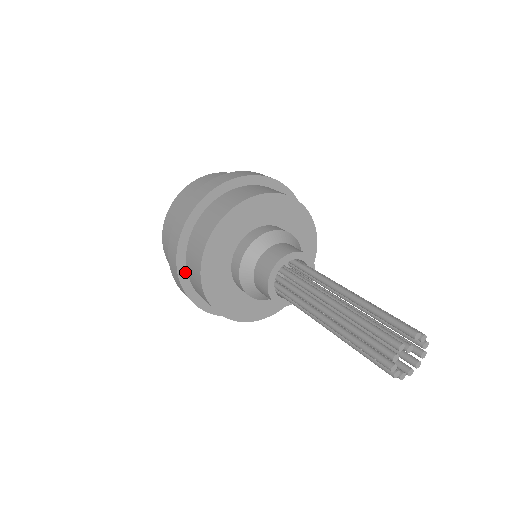
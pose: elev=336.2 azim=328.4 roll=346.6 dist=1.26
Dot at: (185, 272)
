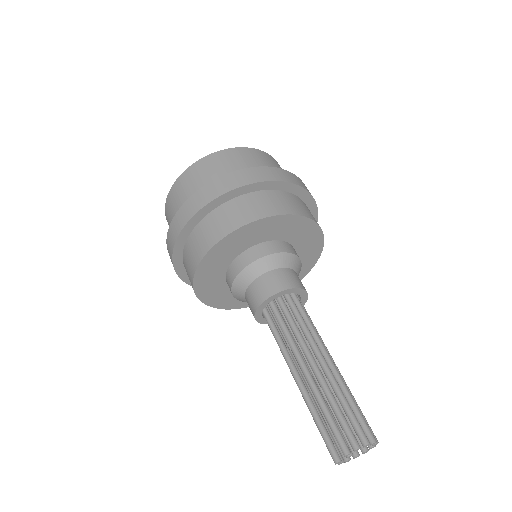
Dot at: occluded
